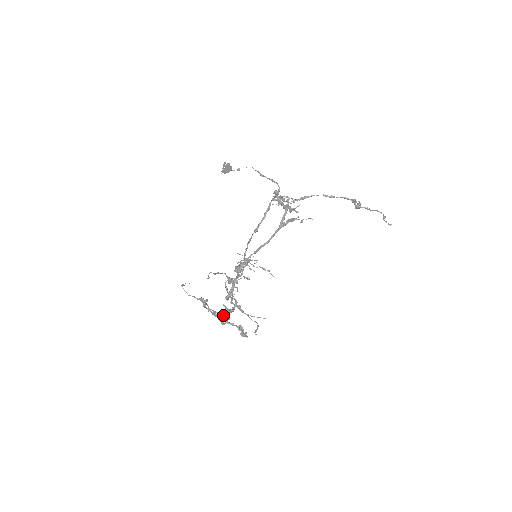
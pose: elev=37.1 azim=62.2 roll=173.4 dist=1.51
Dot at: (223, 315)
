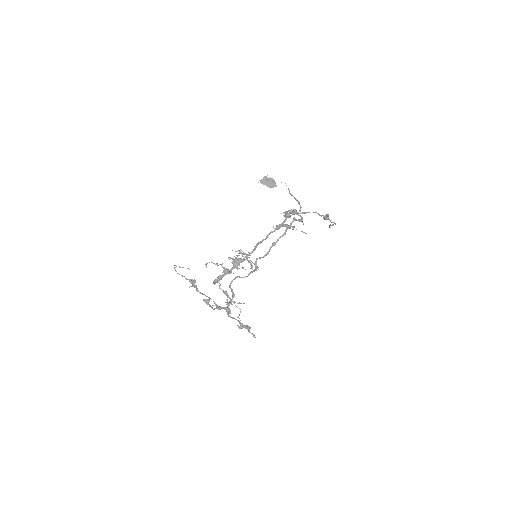
Dot at: (225, 308)
